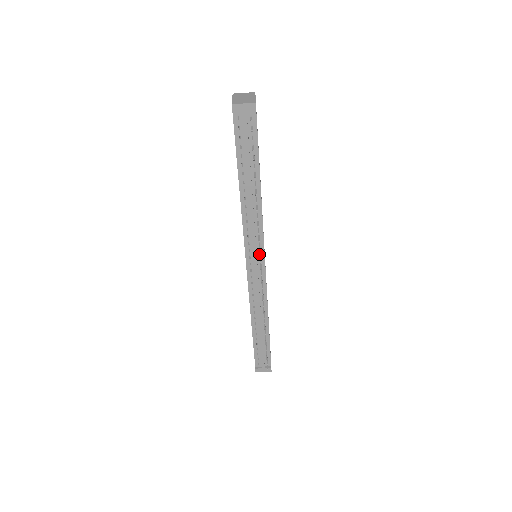
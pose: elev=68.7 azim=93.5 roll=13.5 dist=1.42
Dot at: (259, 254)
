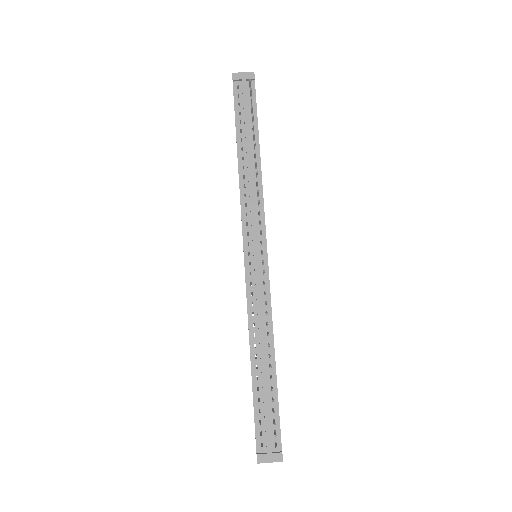
Dot at: (260, 230)
